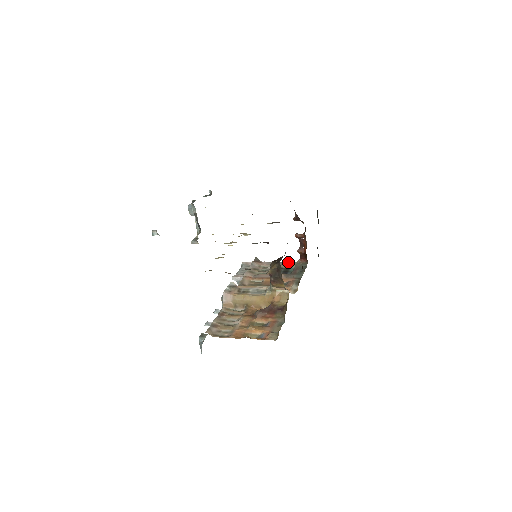
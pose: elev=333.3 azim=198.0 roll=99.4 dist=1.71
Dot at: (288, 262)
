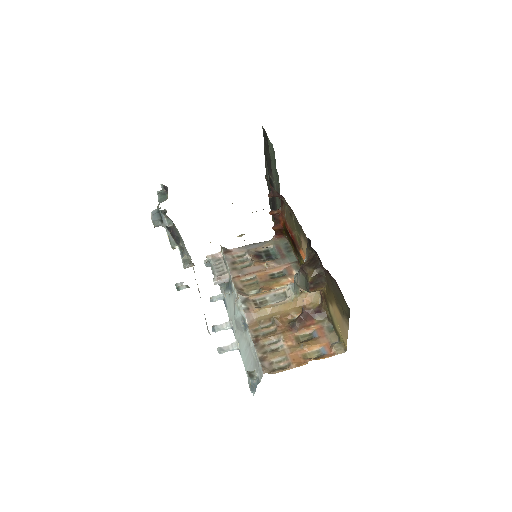
Dot at: (261, 242)
